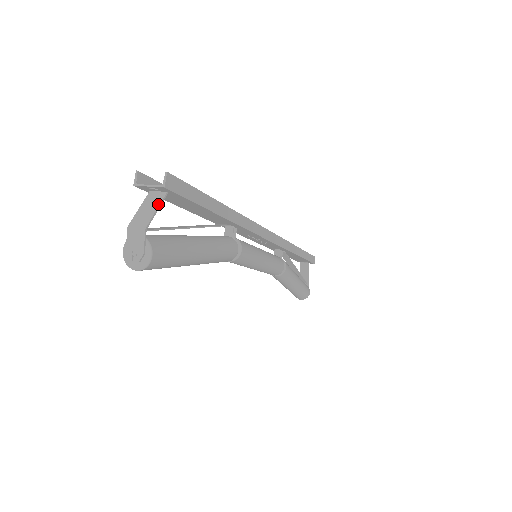
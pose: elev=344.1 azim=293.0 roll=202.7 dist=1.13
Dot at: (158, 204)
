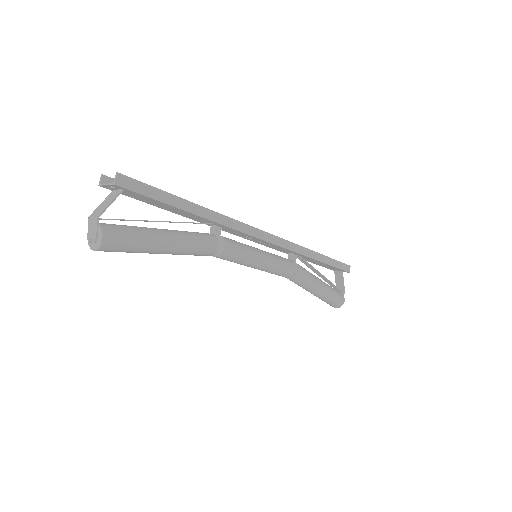
Dot at: (113, 198)
